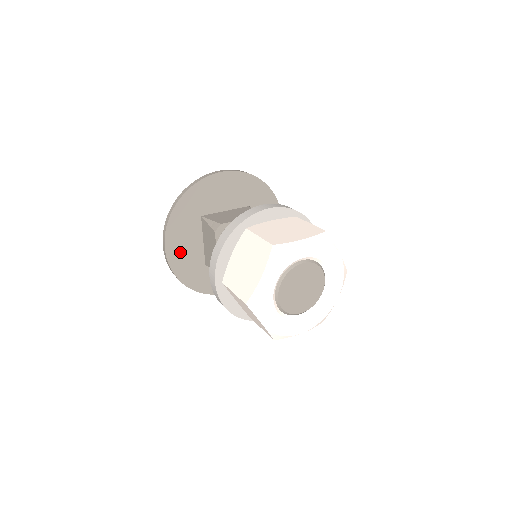
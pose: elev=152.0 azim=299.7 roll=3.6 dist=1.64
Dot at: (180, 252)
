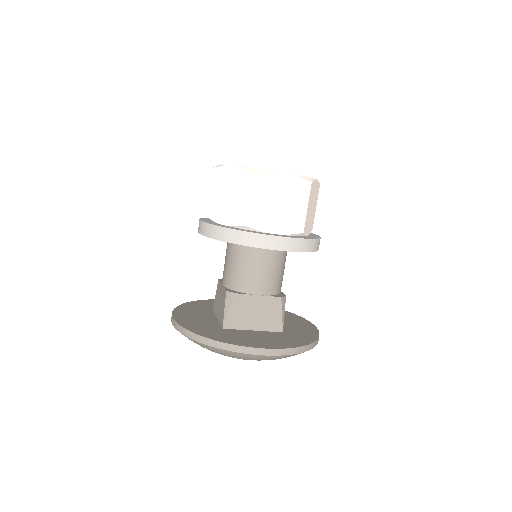
Dot at: (190, 319)
